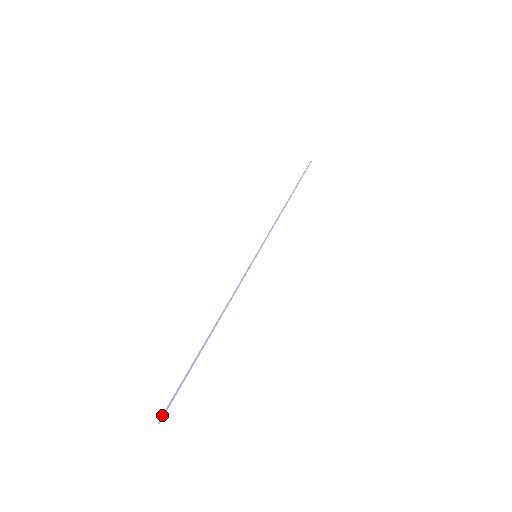
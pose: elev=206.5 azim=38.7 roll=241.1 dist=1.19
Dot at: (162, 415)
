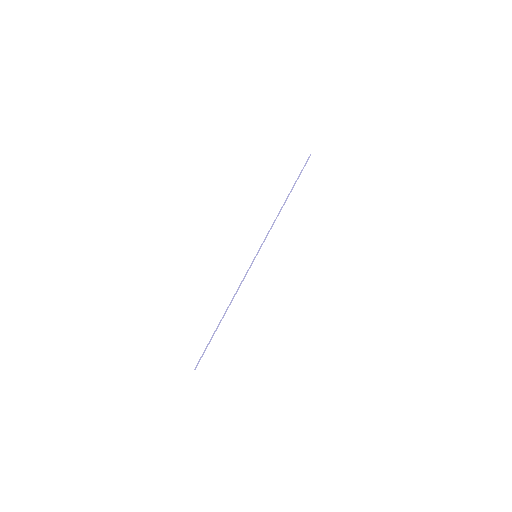
Dot at: (196, 365)
